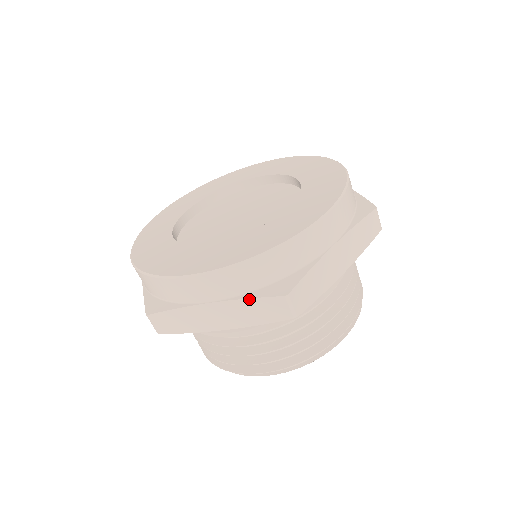
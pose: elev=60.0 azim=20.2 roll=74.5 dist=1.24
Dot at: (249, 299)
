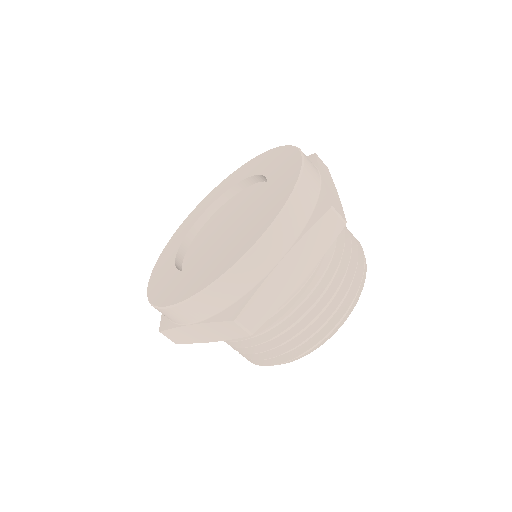
Dot at: (308, 231)
